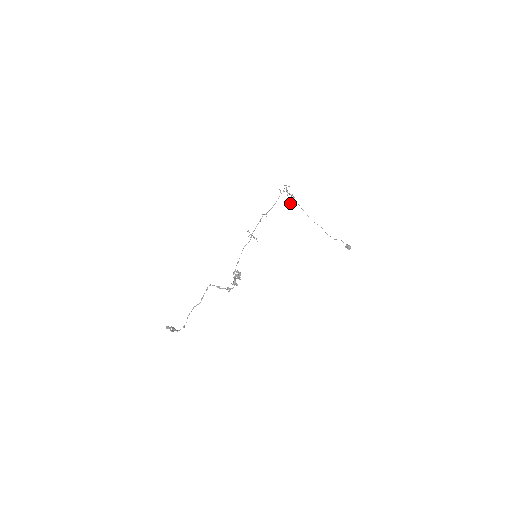
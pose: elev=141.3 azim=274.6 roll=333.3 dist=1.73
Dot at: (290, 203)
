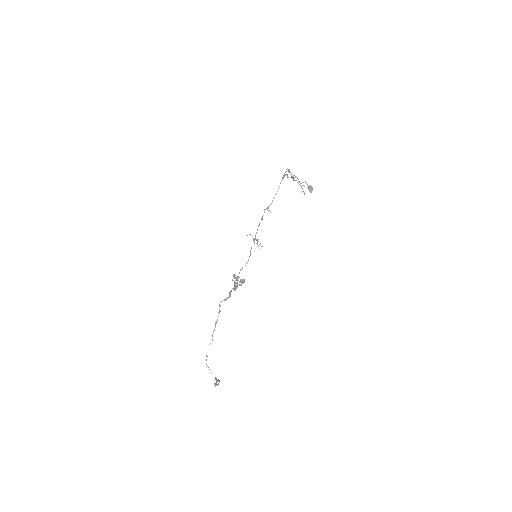
Dot at: occluded
